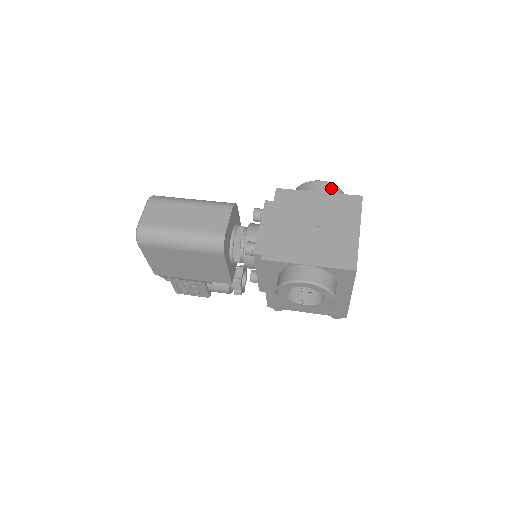
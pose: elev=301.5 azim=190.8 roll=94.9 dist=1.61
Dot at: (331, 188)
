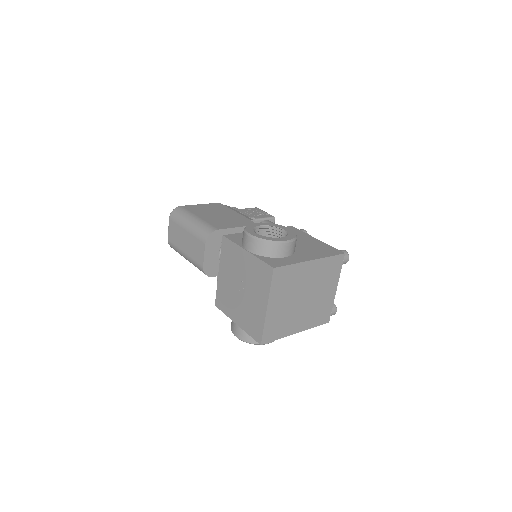
Dot at: (257, 246)
